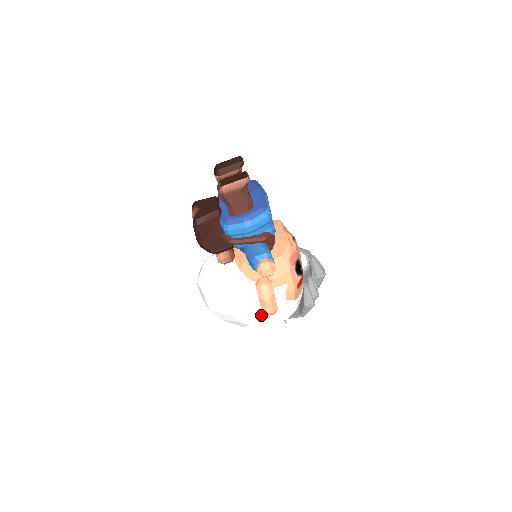
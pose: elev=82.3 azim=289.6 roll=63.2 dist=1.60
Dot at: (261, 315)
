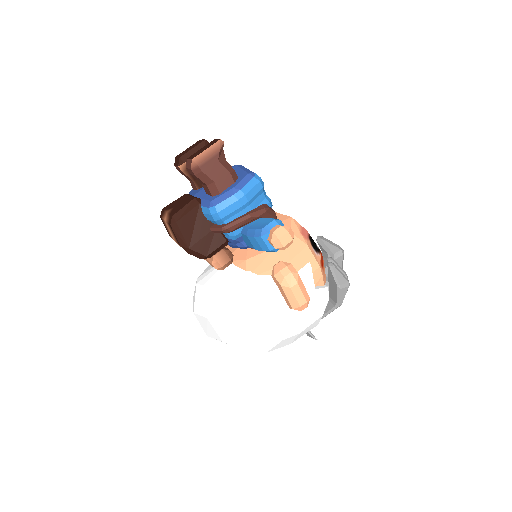
Dot at: (290, 317)
